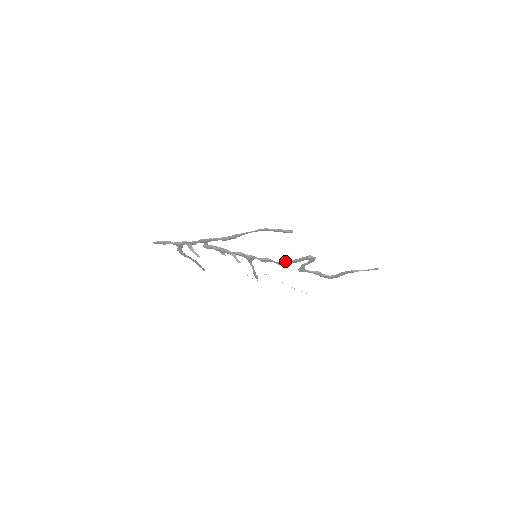
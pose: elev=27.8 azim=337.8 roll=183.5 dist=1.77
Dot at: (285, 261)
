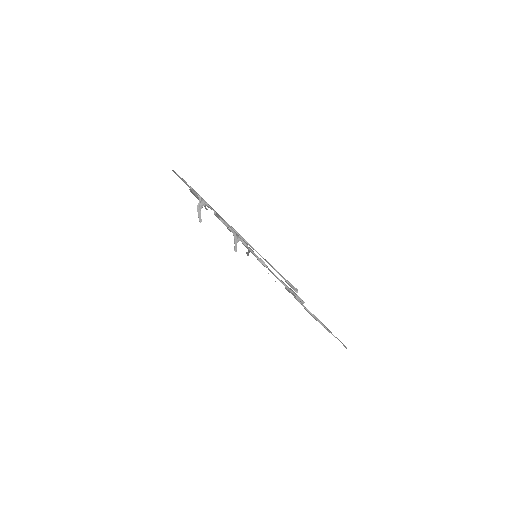
Dot at: (278, 278)
